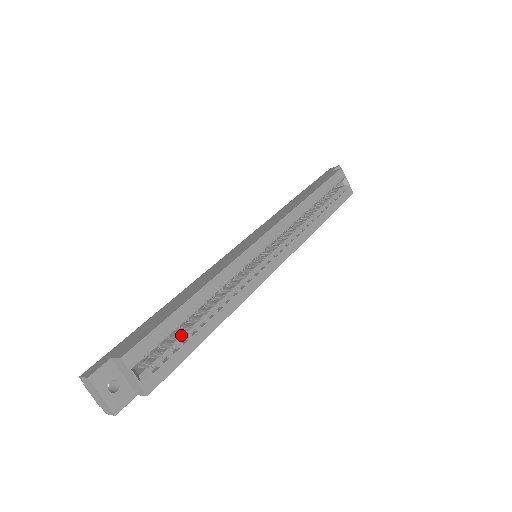
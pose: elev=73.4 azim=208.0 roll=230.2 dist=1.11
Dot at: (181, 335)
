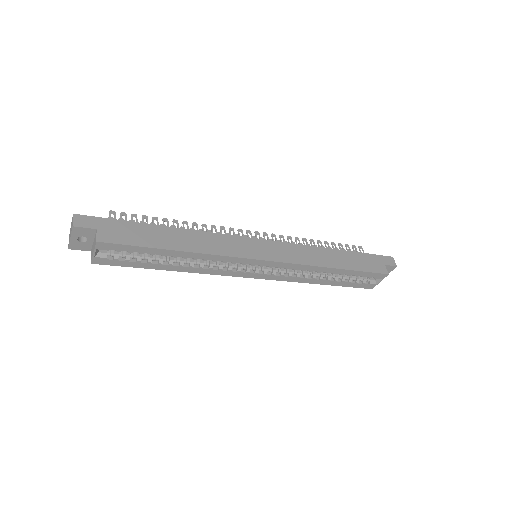
Dot at: (147, 255)
